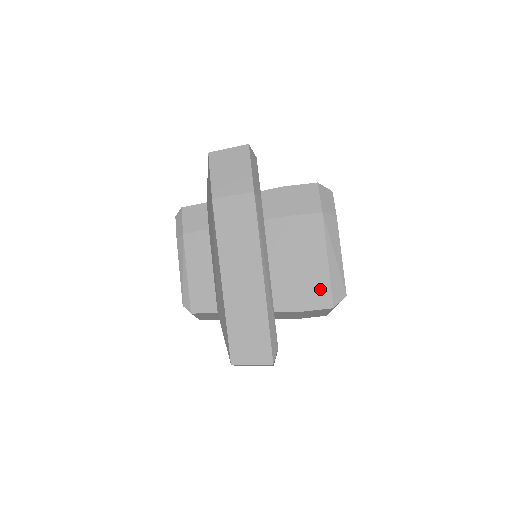
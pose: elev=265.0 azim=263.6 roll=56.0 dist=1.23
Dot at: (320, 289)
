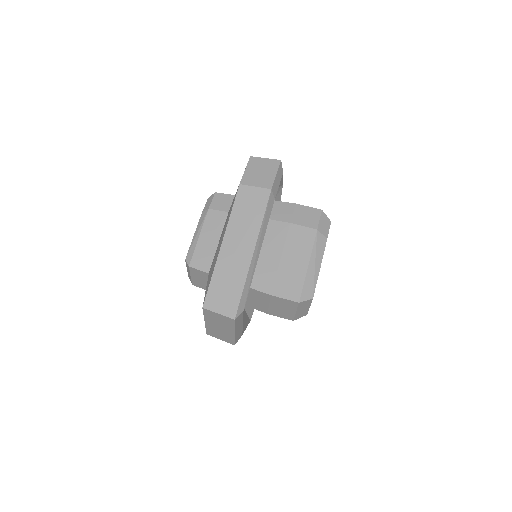
Dot at: (294, 284)
